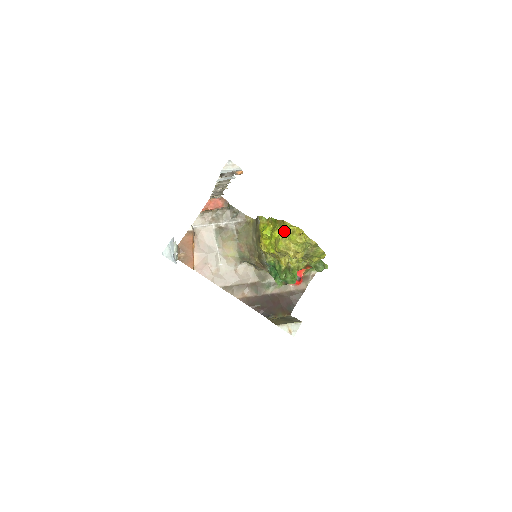
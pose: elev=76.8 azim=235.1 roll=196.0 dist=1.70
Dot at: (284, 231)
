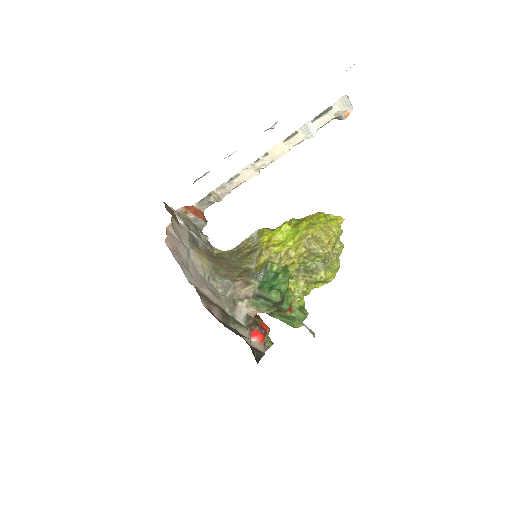
Dot at: (322, 217)
